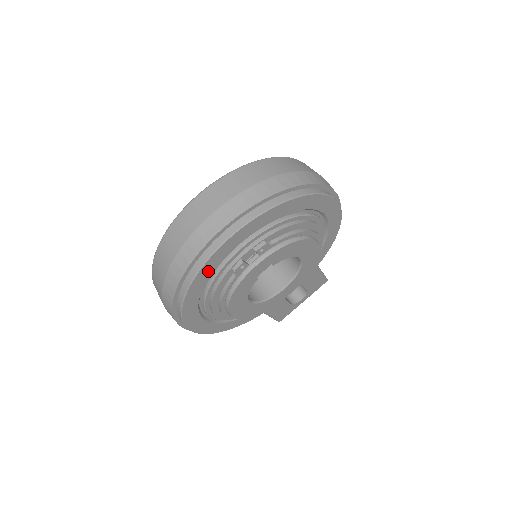
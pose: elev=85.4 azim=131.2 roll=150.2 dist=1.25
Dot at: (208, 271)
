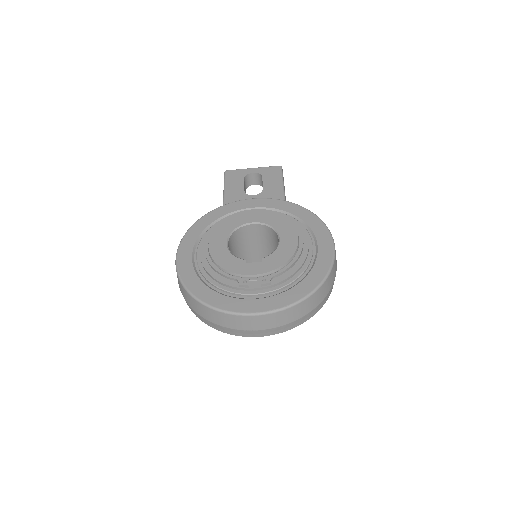
Dot at: occluded
